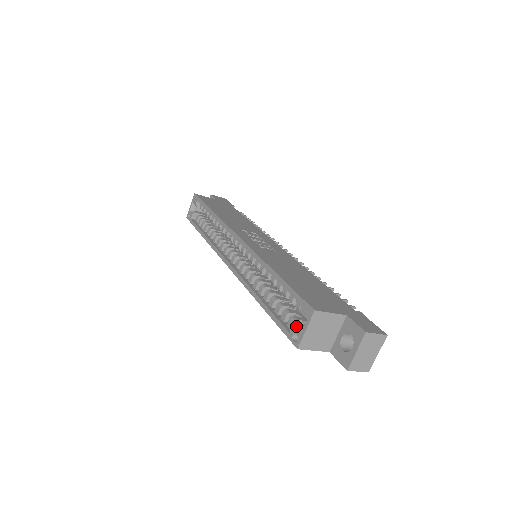
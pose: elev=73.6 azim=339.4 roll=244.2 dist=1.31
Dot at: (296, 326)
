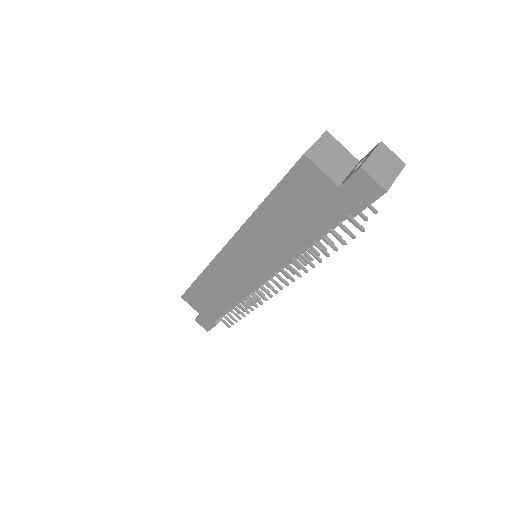
Dot at: occluded
